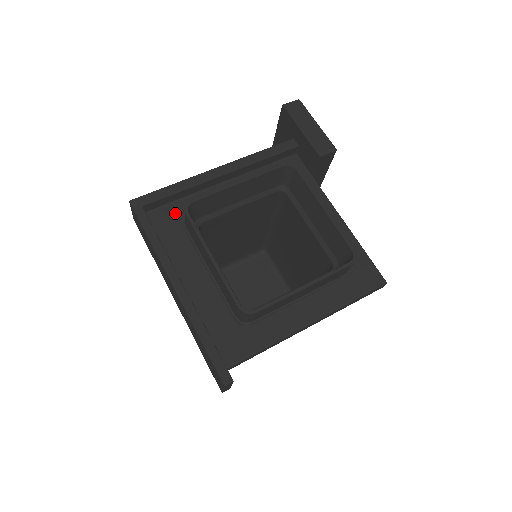
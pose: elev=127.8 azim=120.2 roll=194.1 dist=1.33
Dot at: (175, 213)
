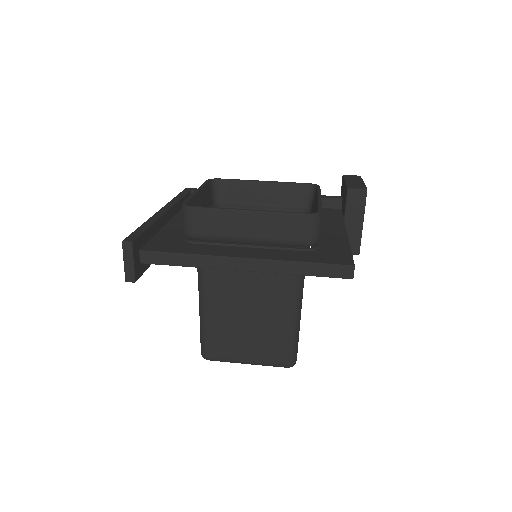
Dot at: occluded
